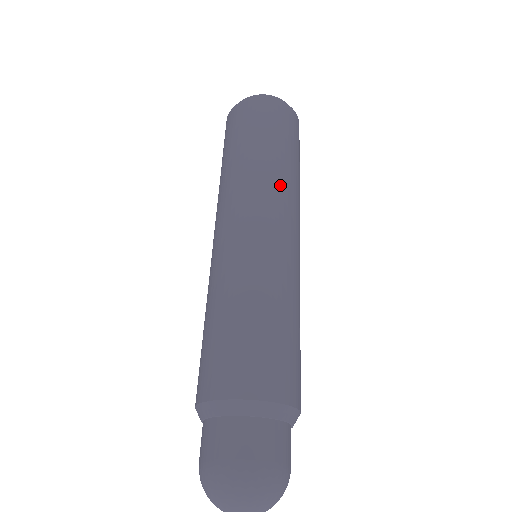
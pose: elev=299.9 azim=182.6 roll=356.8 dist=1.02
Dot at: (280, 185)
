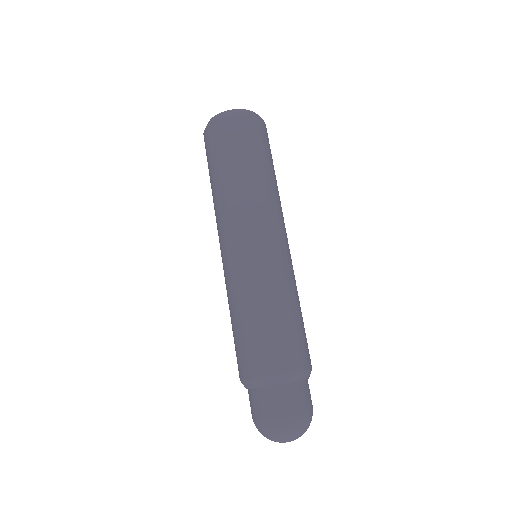
Dot at: occluded
